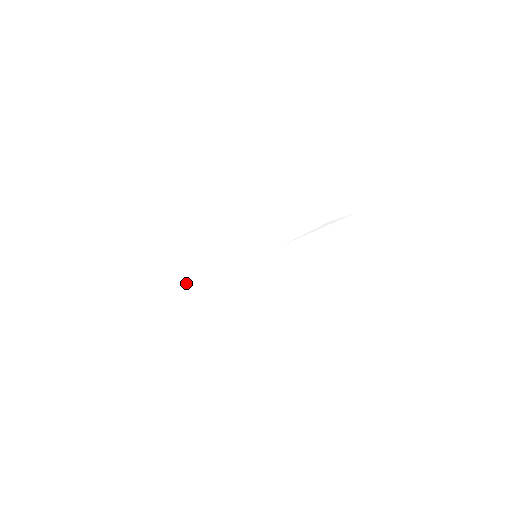
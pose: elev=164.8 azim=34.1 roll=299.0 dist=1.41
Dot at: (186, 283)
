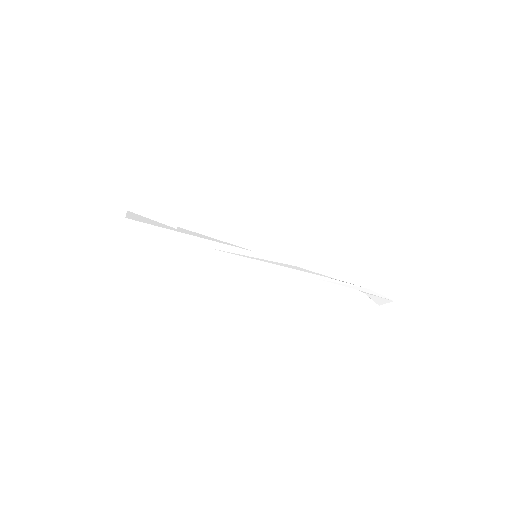
Dot at: (183, 230)
